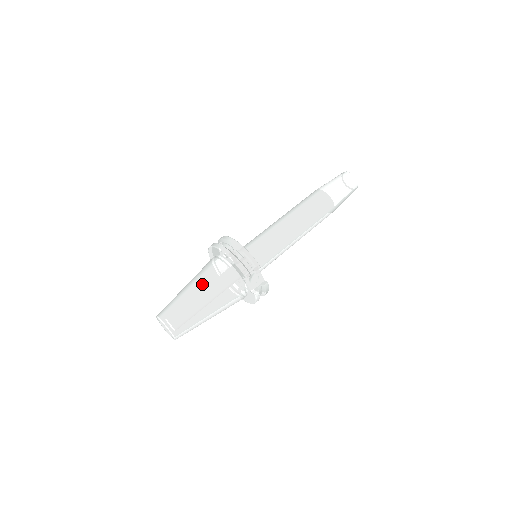
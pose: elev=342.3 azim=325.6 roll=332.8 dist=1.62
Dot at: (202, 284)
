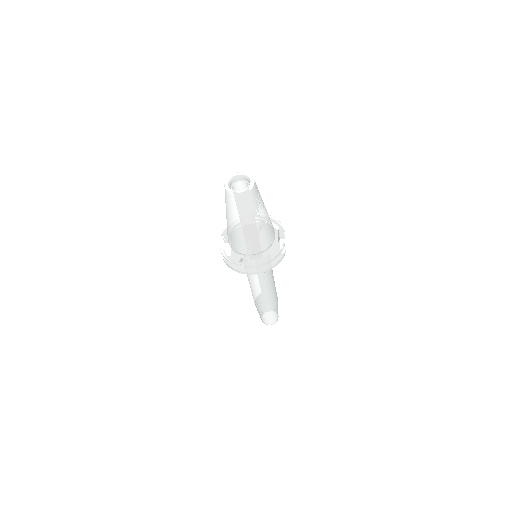
Dot at: occluded
